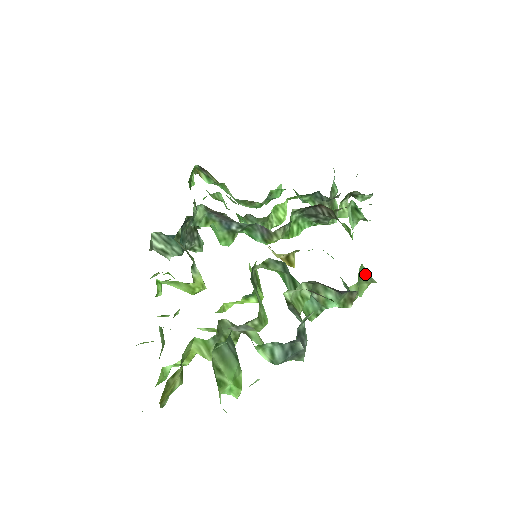
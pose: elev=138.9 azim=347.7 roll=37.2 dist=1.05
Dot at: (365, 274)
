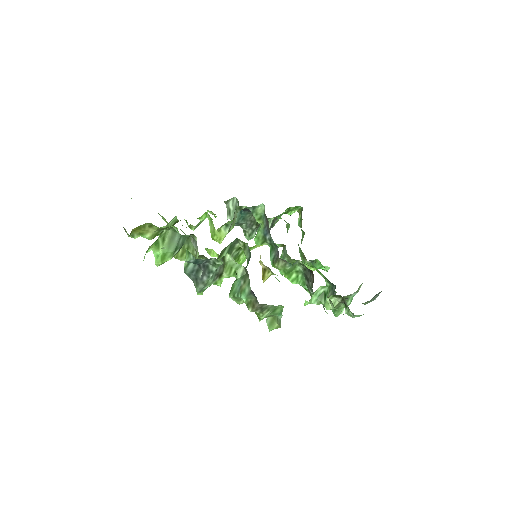
Dot at: (280, 315)
